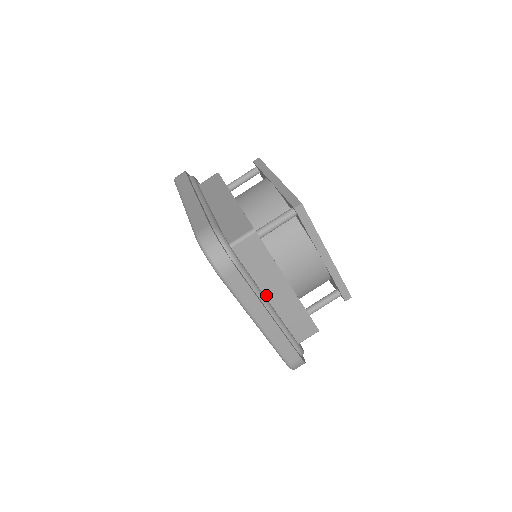
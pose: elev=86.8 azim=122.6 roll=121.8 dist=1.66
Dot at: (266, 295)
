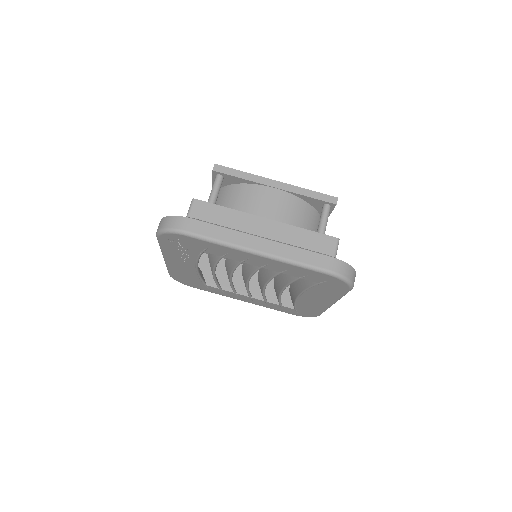
Dot at: occluded
